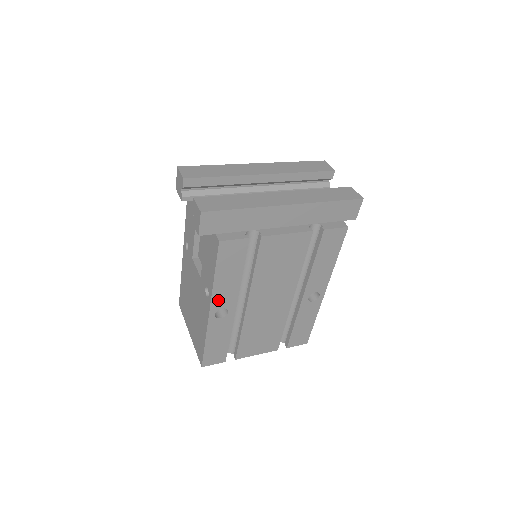
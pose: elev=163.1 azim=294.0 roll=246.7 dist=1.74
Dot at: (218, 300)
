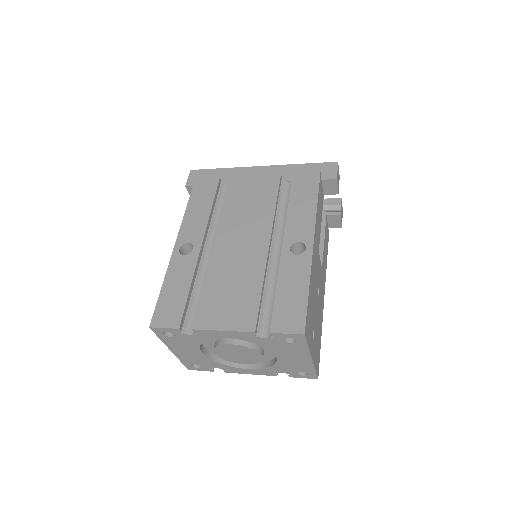
Dot at: (186, 233)
